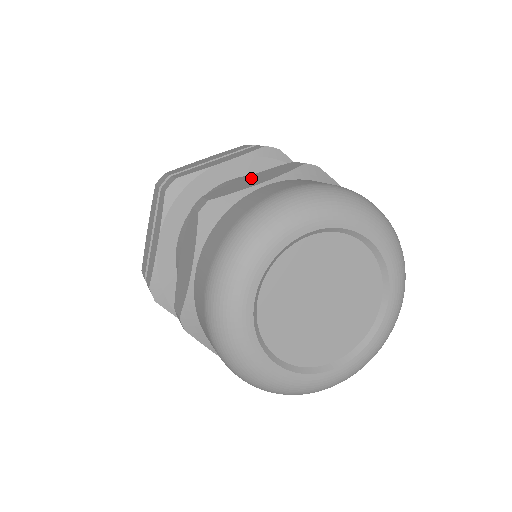
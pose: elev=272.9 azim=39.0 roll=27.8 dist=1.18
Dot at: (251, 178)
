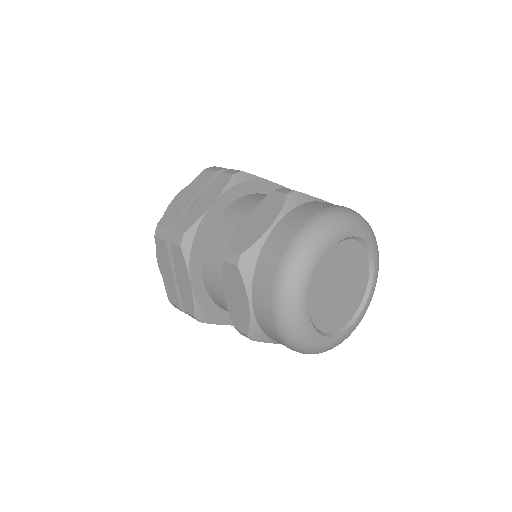
Dot at: (253, 219)
